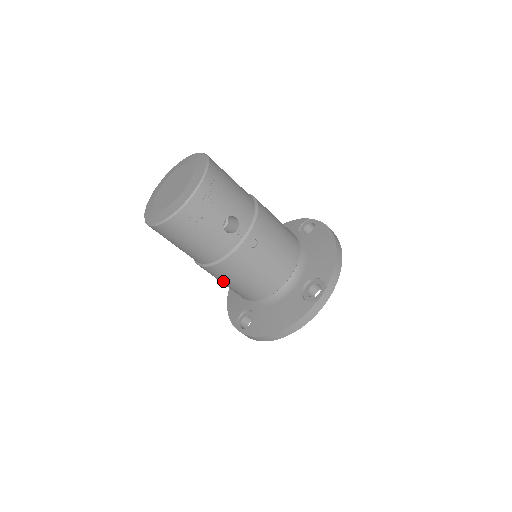
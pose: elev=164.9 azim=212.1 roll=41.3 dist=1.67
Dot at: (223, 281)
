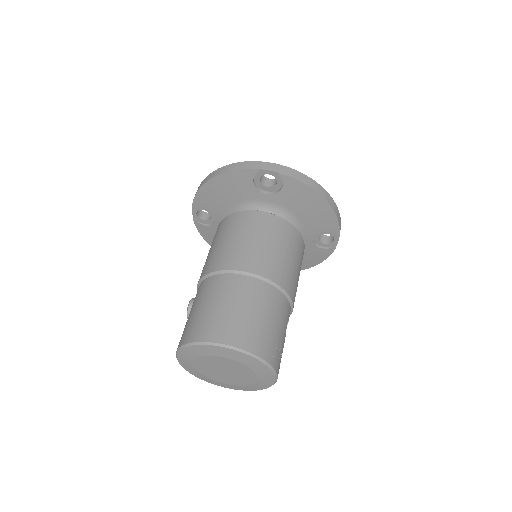
Dot at: occluded
